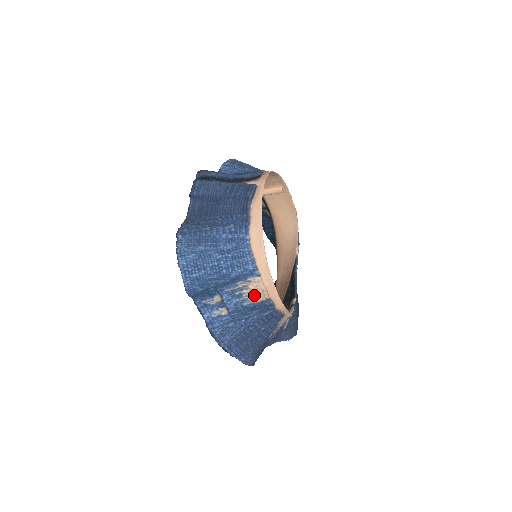
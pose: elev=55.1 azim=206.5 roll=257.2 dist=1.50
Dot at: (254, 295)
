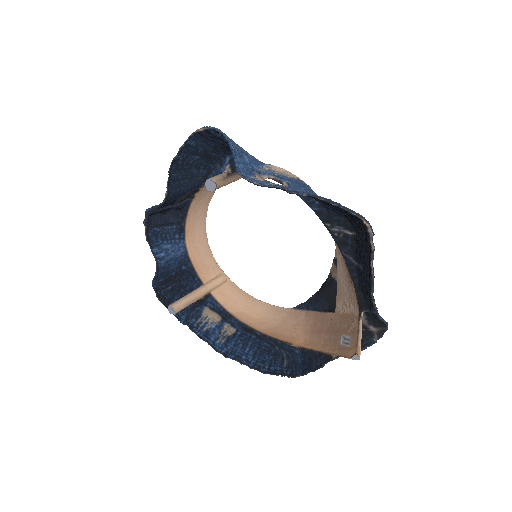
Dot at: (285, 174)
